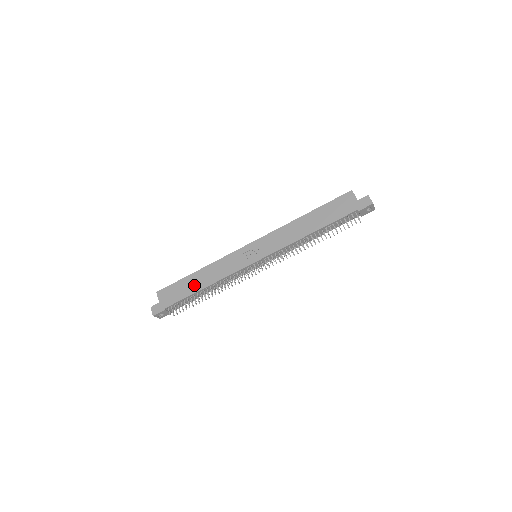
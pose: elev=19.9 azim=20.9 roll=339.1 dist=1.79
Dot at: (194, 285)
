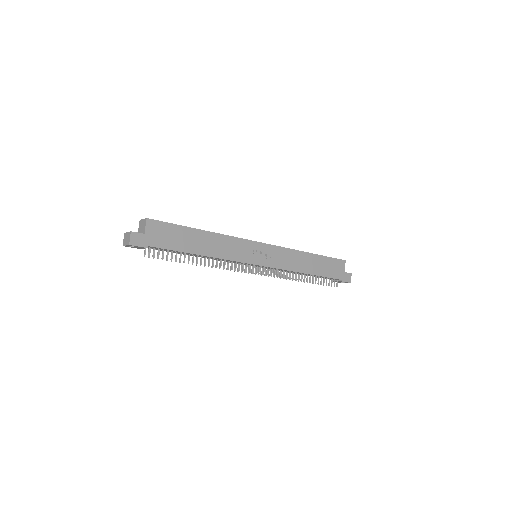
Dot at: (194, 244)
